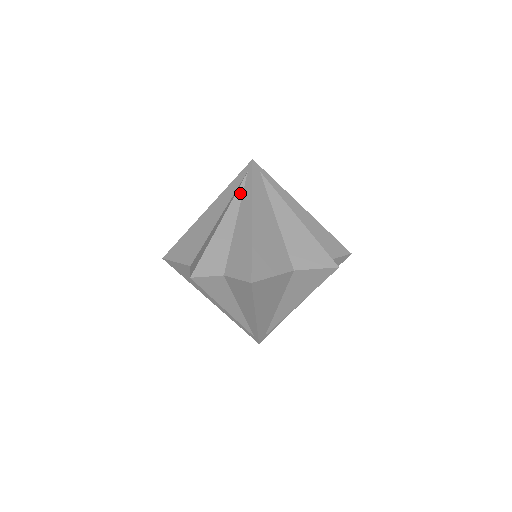
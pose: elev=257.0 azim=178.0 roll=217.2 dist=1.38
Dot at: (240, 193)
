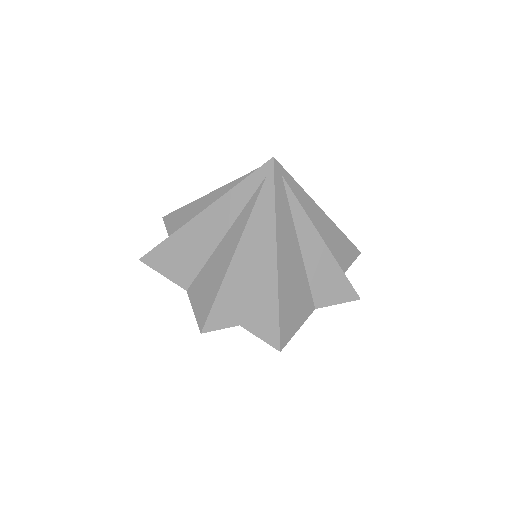
Dot at: (257, 211)
